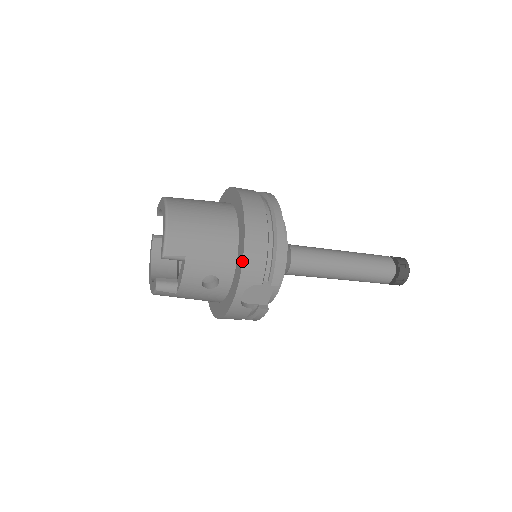
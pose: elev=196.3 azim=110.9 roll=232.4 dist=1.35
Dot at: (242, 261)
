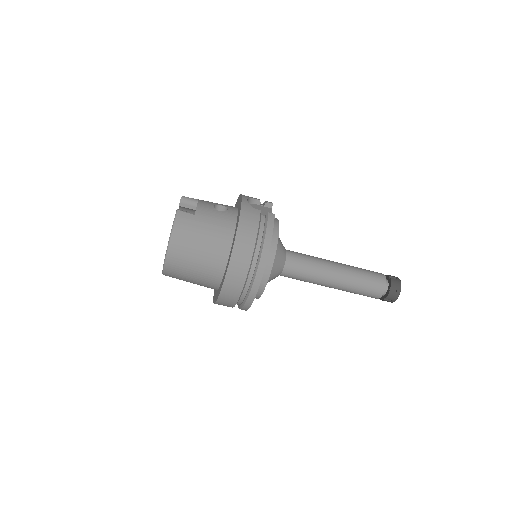
Dot at: occluded
